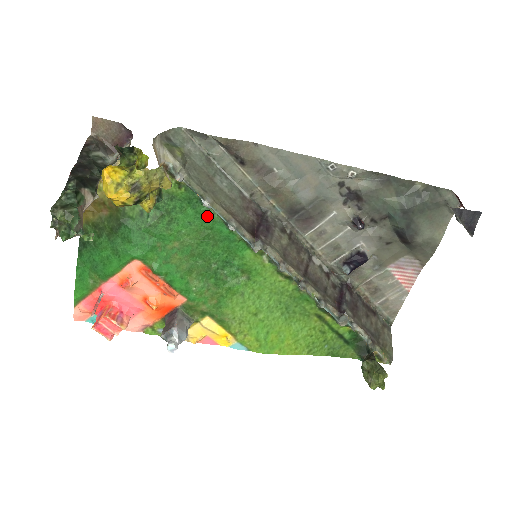
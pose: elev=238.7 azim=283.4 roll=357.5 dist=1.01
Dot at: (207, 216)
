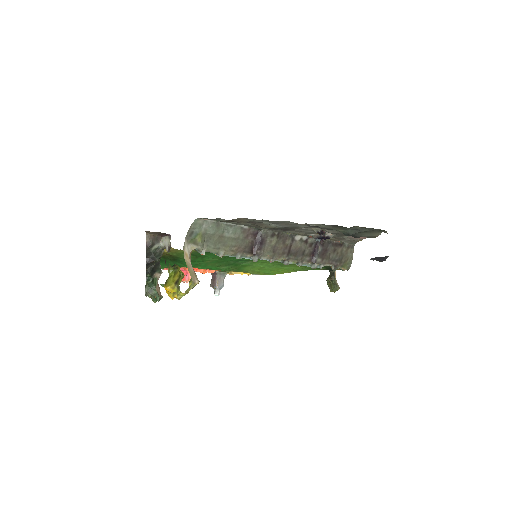
Dot at: occluded
